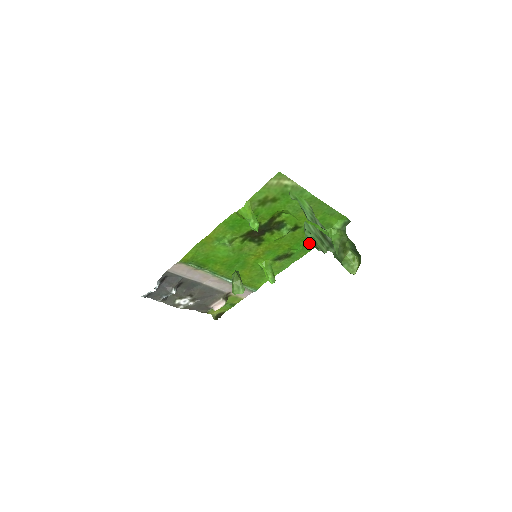
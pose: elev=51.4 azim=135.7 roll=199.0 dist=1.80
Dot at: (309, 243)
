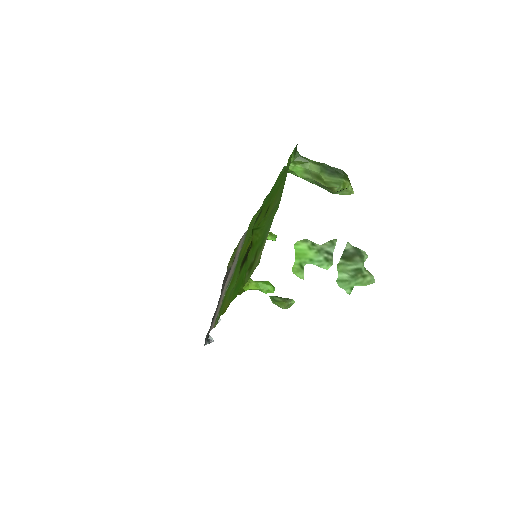
Dot at: (273, 188)
